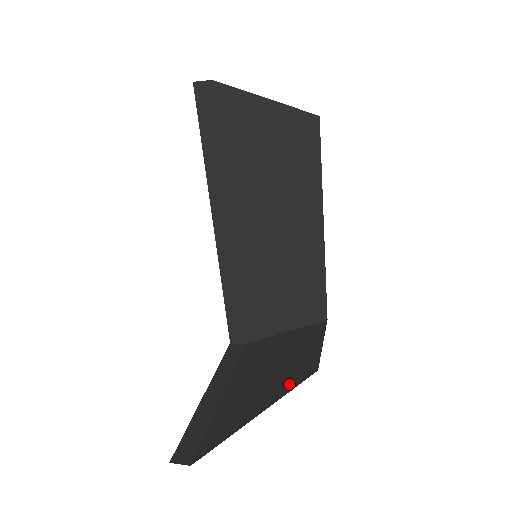
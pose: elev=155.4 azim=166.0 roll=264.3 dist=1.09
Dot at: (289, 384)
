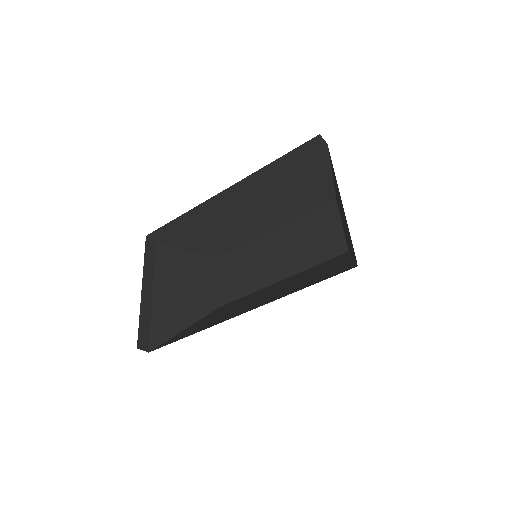
Dot at: (203, 310)
